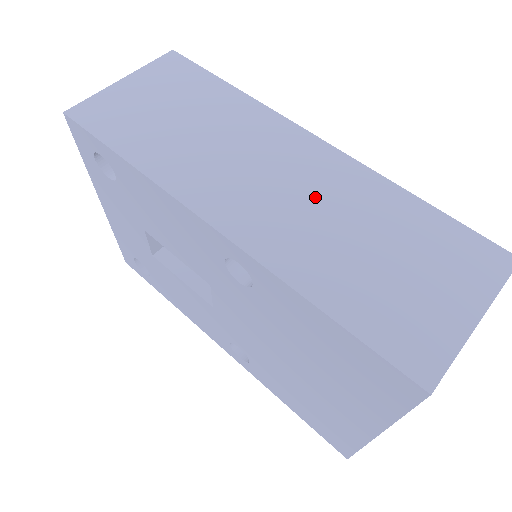
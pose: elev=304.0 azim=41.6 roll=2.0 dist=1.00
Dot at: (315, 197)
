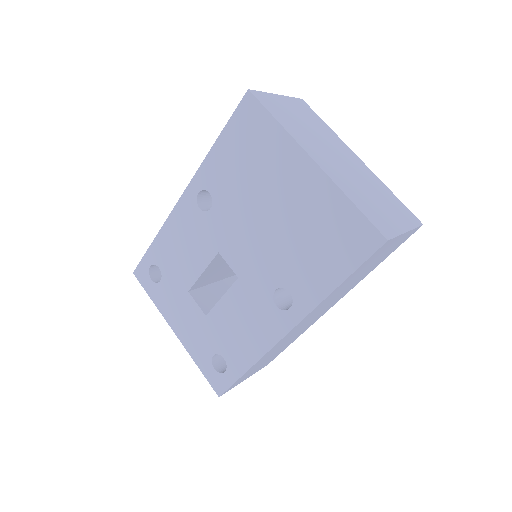
Dot at: occluded
